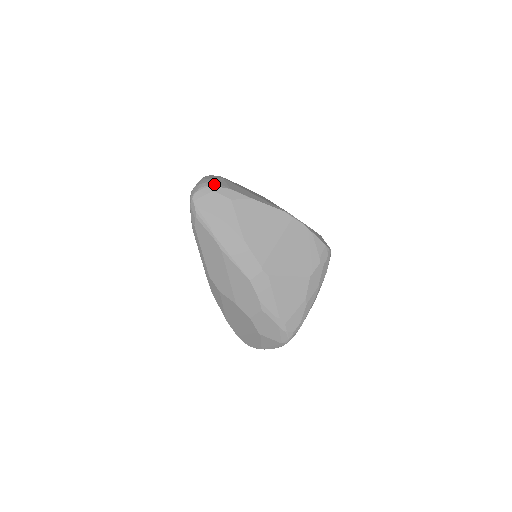
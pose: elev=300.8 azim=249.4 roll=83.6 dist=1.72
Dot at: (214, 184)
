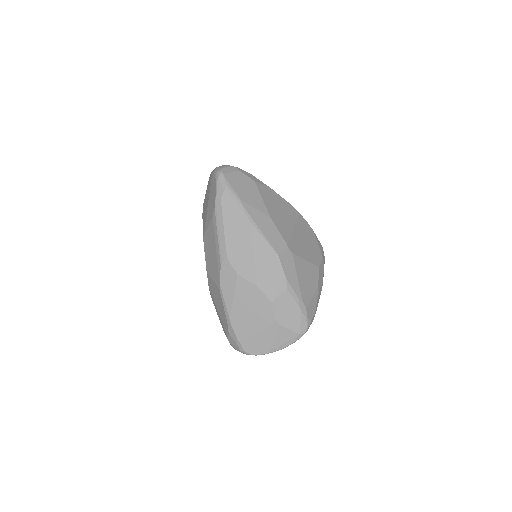
Dot at: (237, 167)
